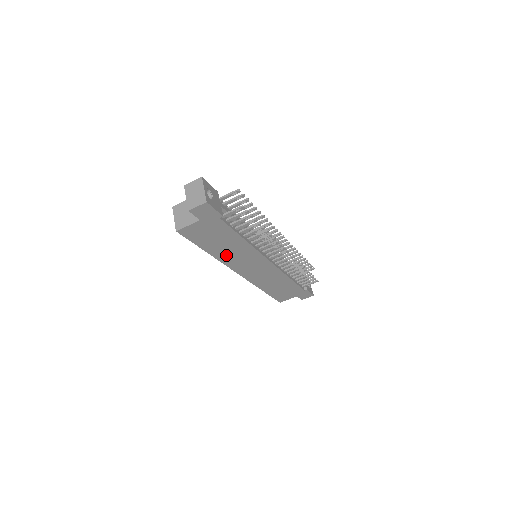
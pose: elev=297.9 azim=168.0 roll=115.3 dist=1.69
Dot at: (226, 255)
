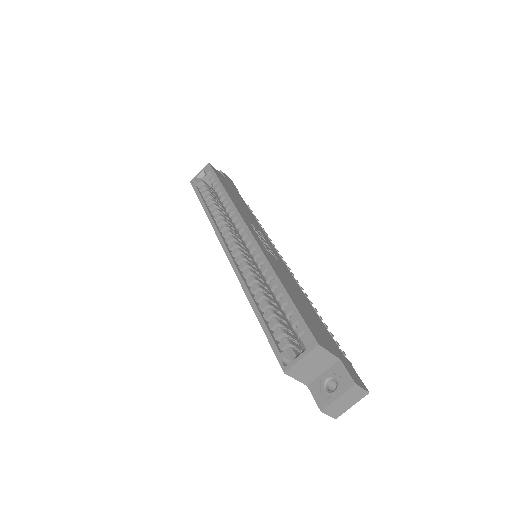
Dot at: occluded
